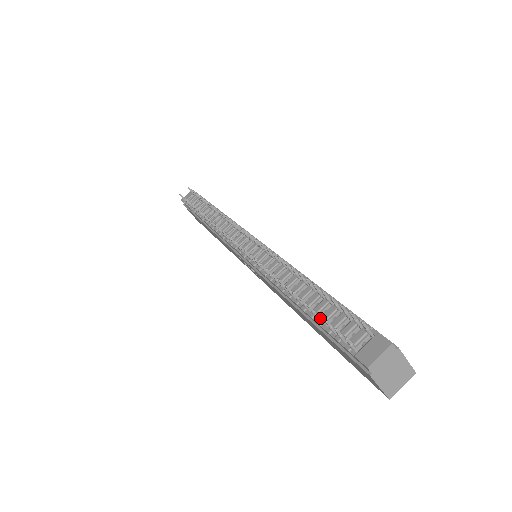
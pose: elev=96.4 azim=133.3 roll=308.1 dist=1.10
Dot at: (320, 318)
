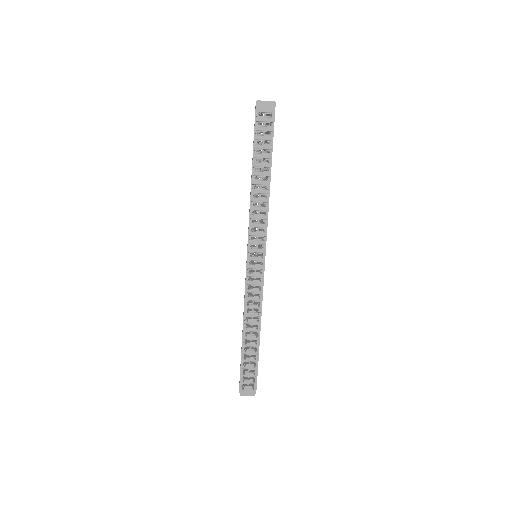
Dot at: (244, 366)
